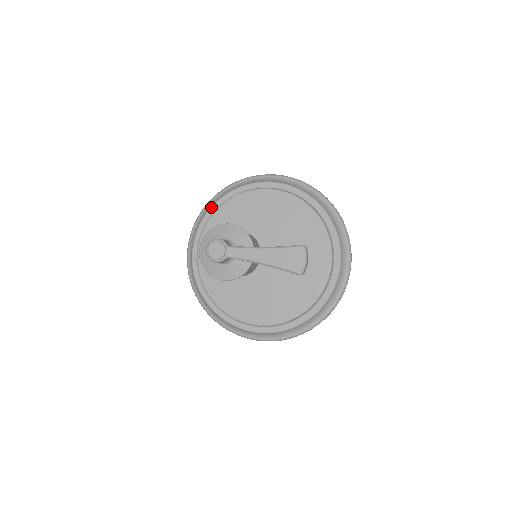
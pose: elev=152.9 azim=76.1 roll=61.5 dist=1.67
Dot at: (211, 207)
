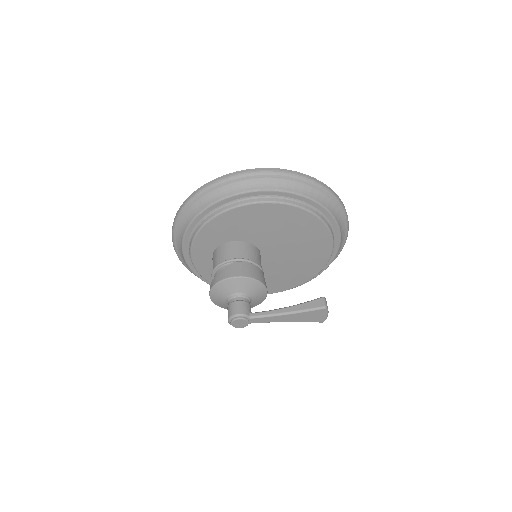
Dot at: (192, 222)
